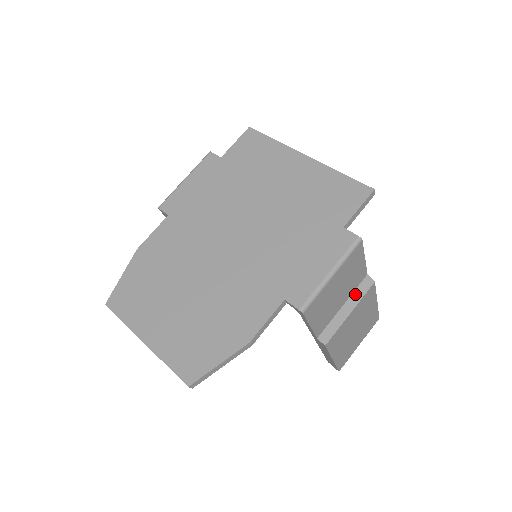
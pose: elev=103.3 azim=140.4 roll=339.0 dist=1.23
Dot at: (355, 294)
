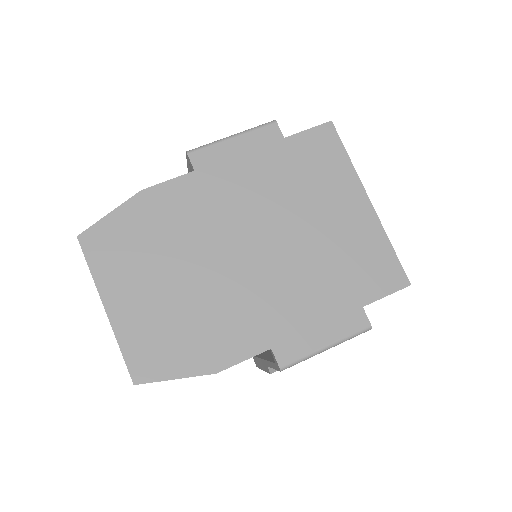
Dot at: occluded
